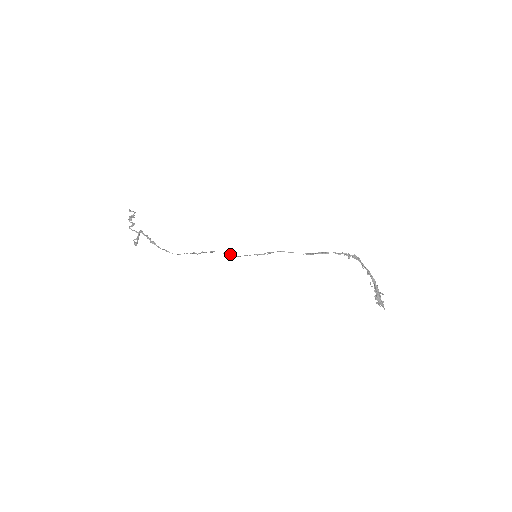
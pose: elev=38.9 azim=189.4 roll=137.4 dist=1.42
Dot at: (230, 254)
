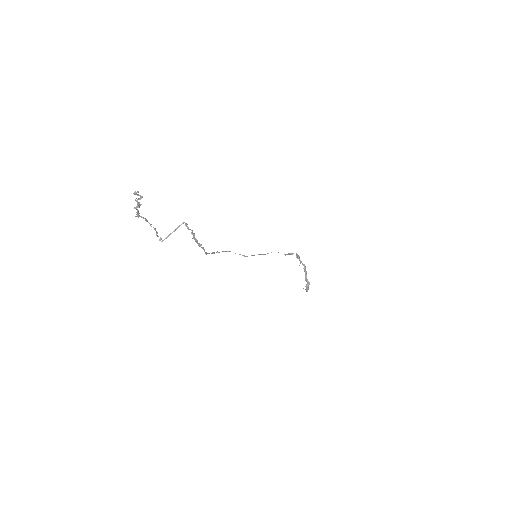
Dot at: occluded
